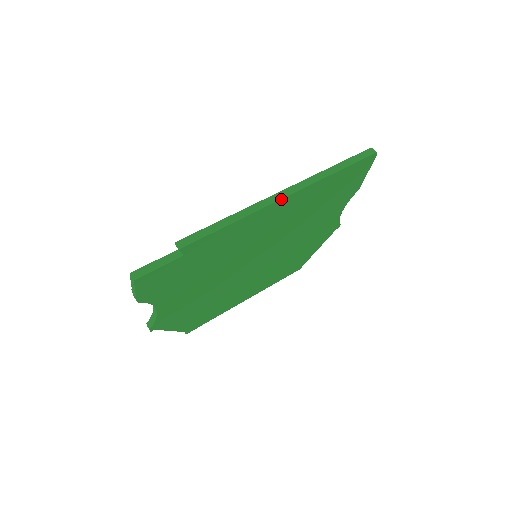
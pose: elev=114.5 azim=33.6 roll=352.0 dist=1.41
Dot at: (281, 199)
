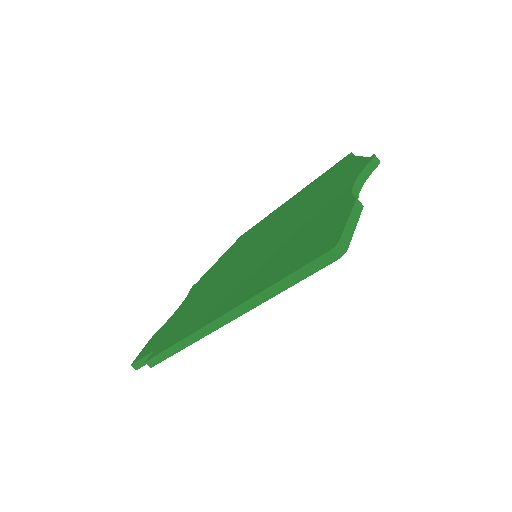
Dot at: (220, 327)
